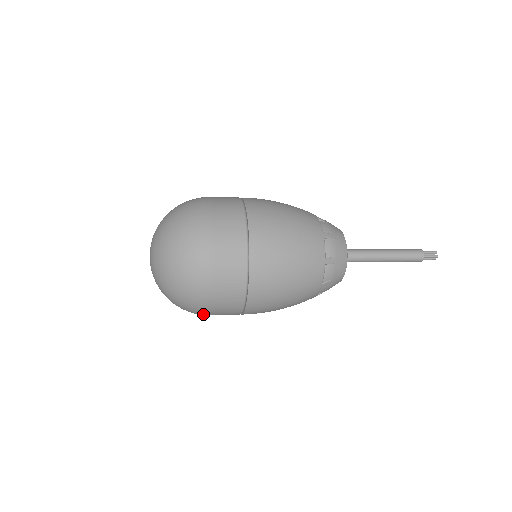
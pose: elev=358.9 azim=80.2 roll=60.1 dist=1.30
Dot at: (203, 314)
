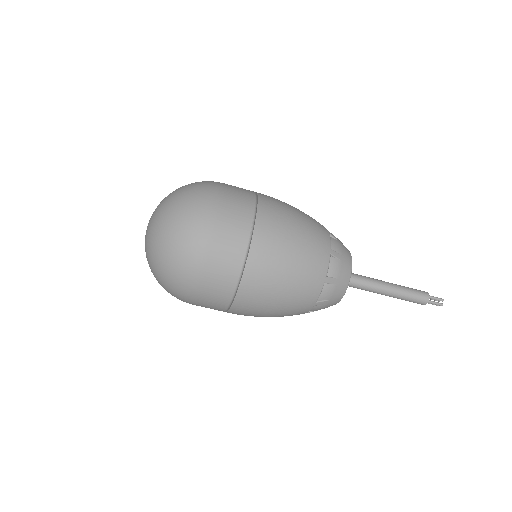
Dot at: (202, 246)
